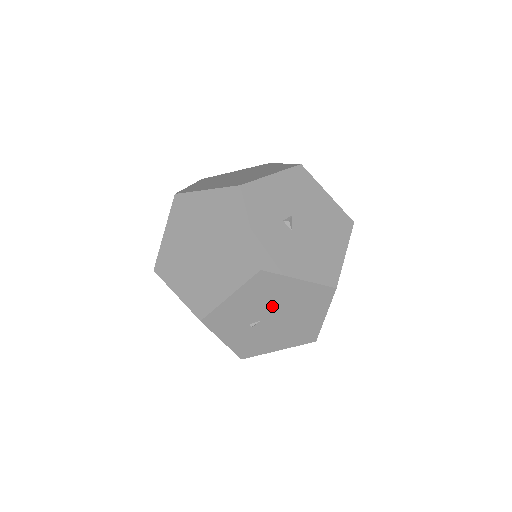
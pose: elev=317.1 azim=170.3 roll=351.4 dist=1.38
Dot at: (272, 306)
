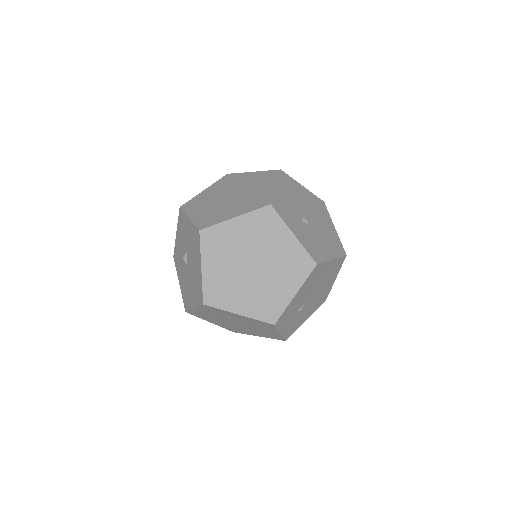
Dot at: (314, 288)
